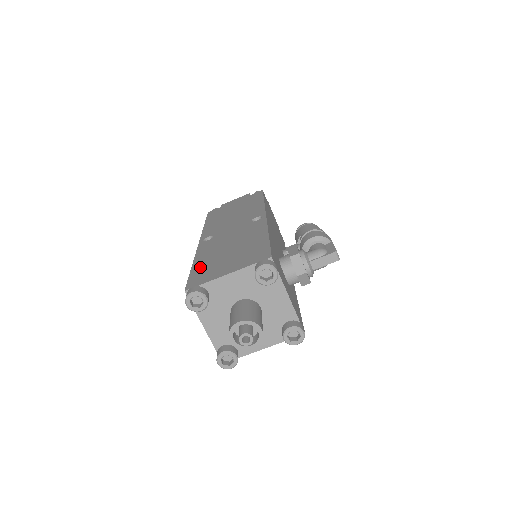
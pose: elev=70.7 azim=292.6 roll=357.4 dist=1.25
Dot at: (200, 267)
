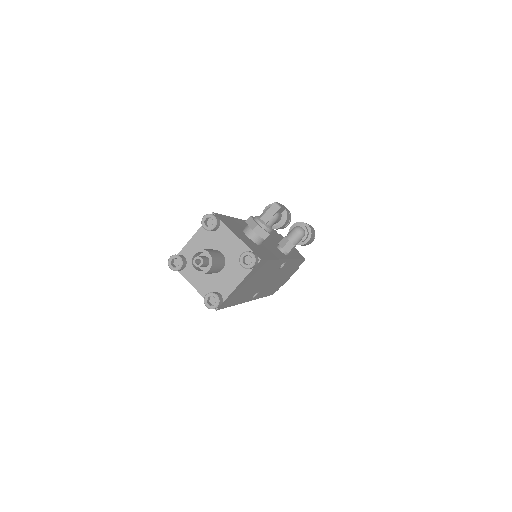
Dot at: occluded
